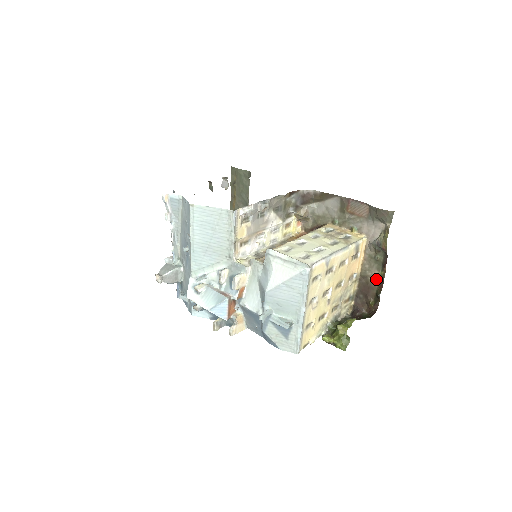
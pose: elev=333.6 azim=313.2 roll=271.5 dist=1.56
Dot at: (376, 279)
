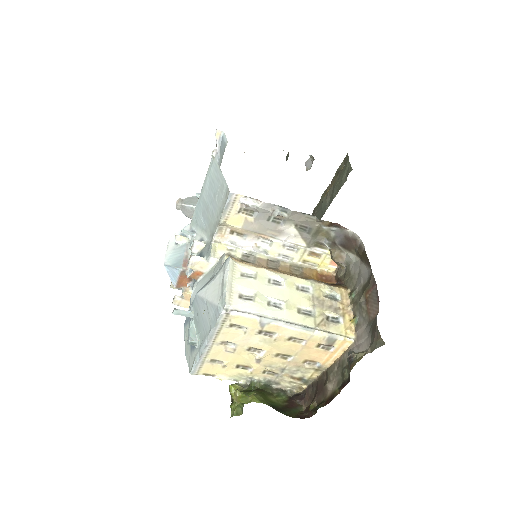
Dot at: (331, 390)
